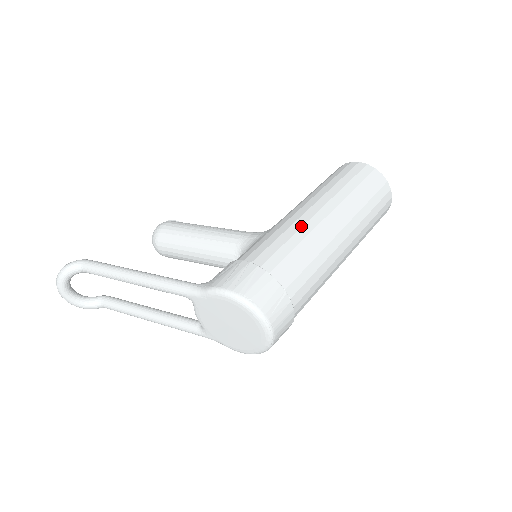
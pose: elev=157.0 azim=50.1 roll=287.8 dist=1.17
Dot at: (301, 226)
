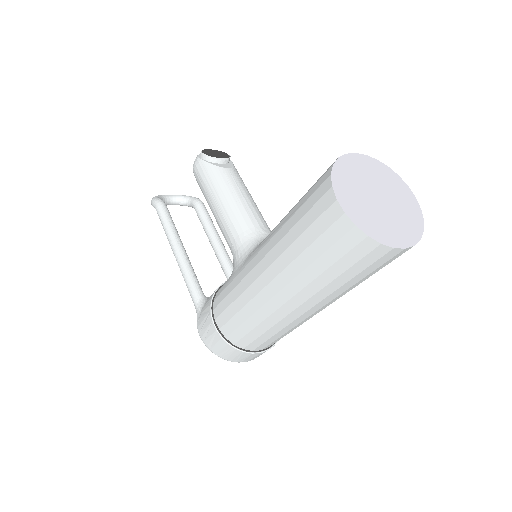
Dot at: (249, 300)
